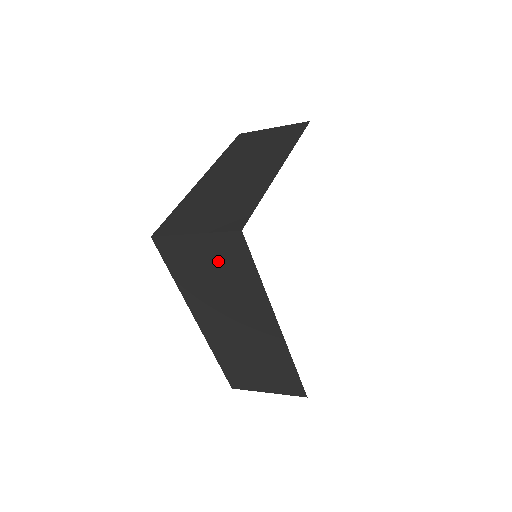
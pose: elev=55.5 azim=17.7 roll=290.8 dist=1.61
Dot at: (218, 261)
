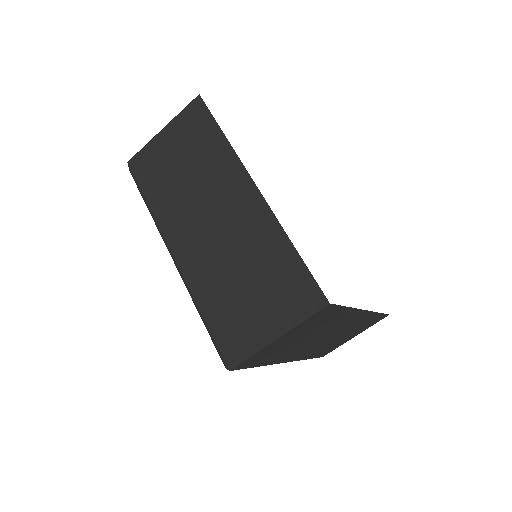
Dot at: (305, 330)
